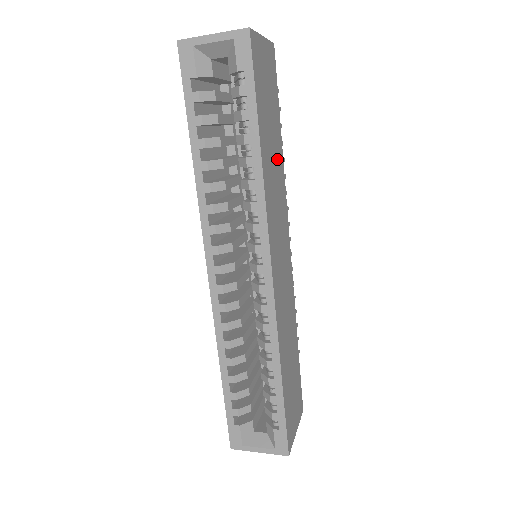
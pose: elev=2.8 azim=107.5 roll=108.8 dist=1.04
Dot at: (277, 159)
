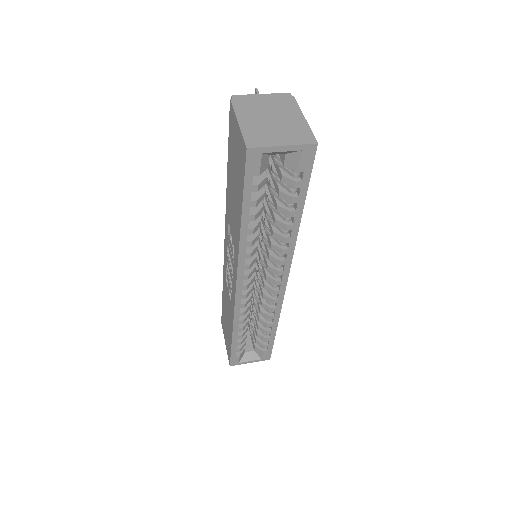
Dot at: occluded
